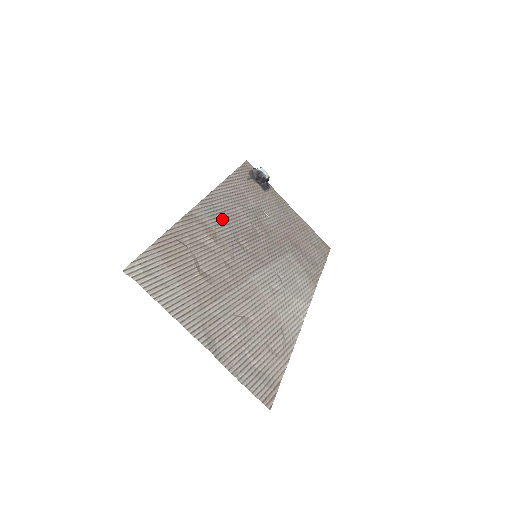
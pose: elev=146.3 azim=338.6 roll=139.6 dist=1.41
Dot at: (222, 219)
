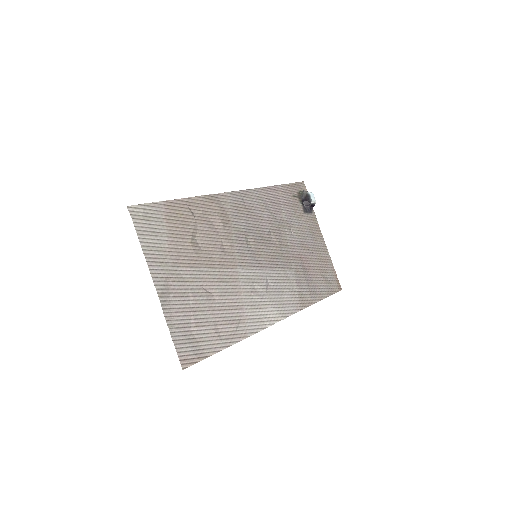
Dot at: (243, 214)
